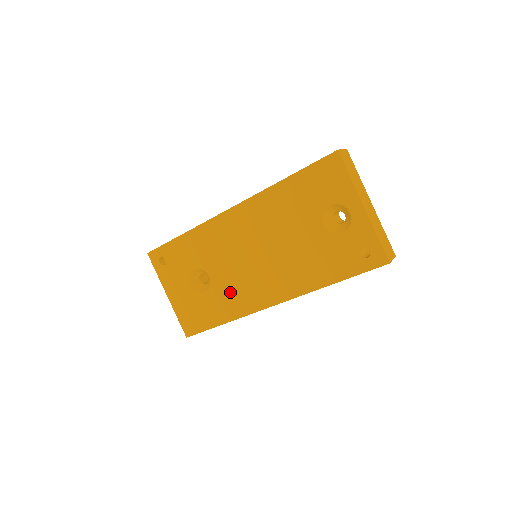
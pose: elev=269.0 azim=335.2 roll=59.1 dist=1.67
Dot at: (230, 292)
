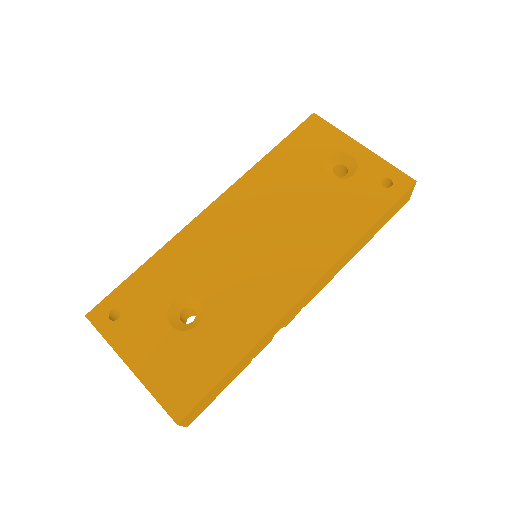
Dot at: (238, 306)
